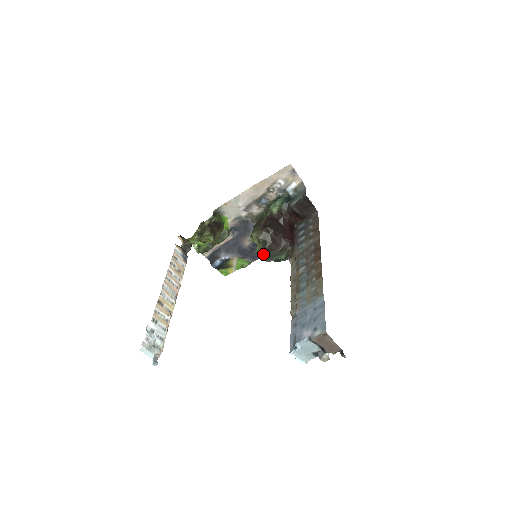
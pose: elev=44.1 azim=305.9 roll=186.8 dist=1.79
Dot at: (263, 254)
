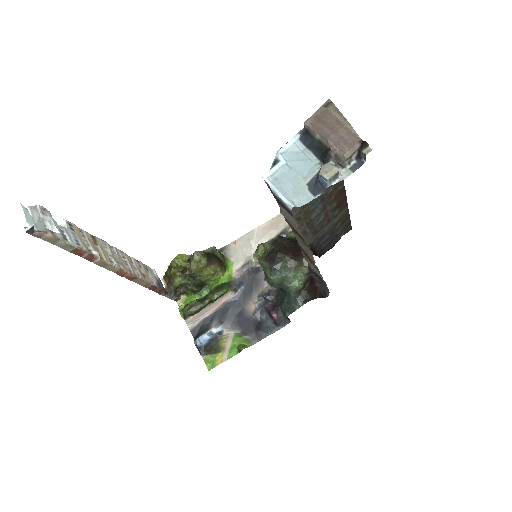
Dot at: (267, 263)
